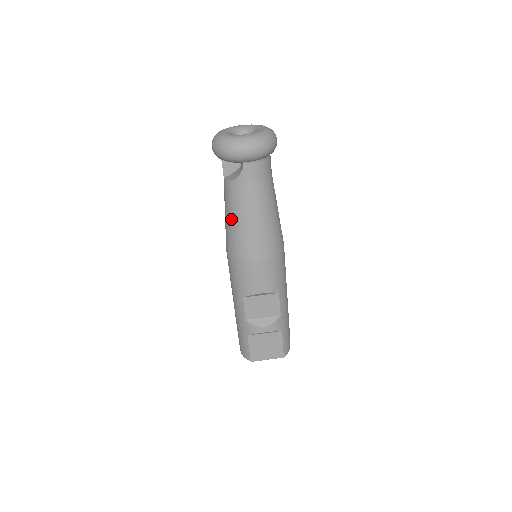
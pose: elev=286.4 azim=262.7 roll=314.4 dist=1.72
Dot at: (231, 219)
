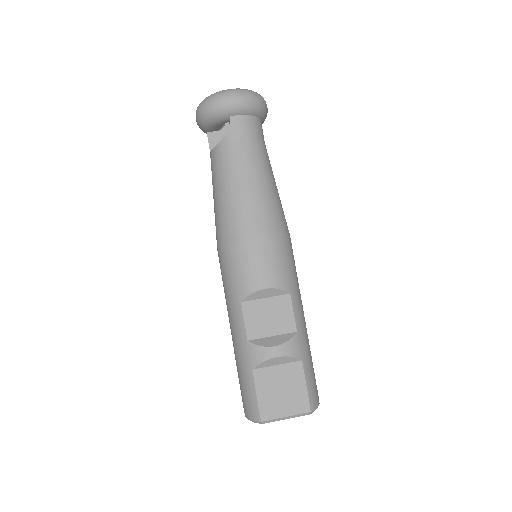
Dot at: (220, 192)
